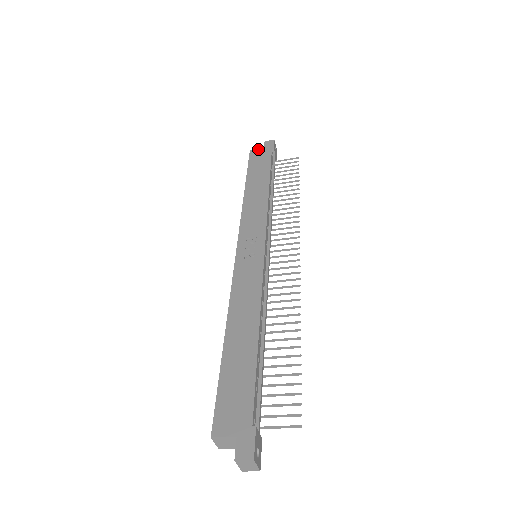
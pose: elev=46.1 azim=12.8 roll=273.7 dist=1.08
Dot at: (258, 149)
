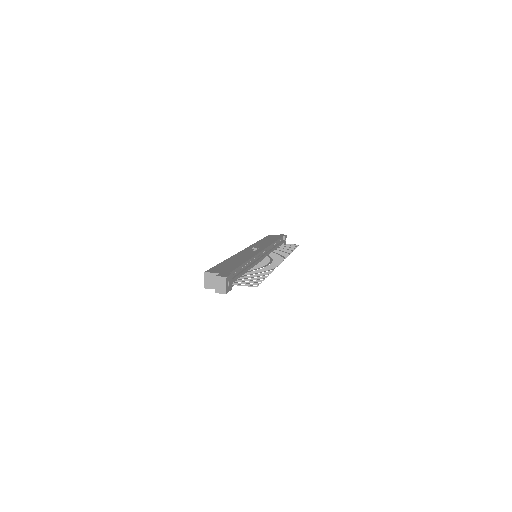
Dot at: (275, 235)
